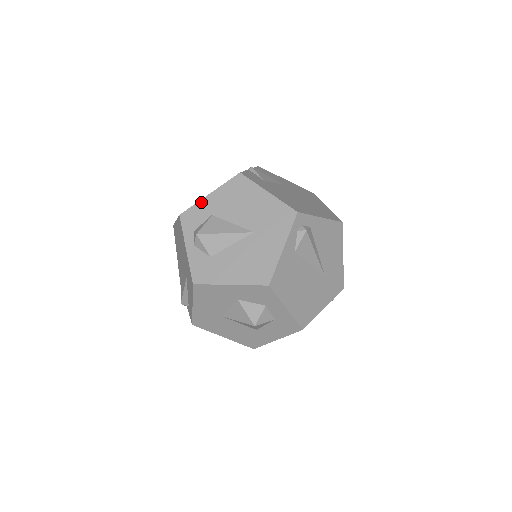
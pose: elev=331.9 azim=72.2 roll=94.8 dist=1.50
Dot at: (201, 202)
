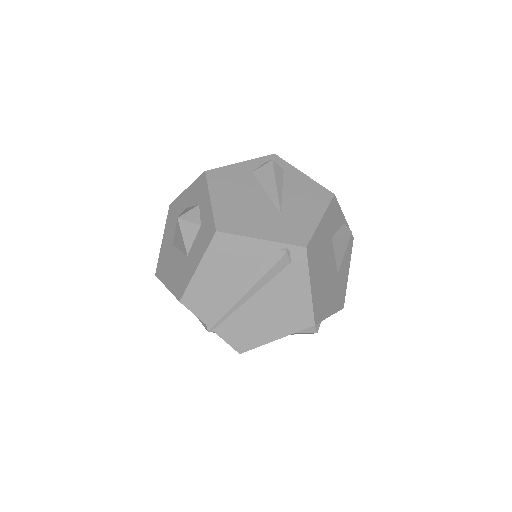
Dot at: occluded
